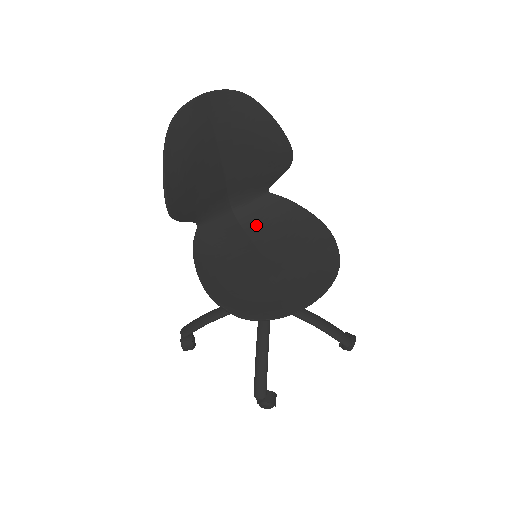
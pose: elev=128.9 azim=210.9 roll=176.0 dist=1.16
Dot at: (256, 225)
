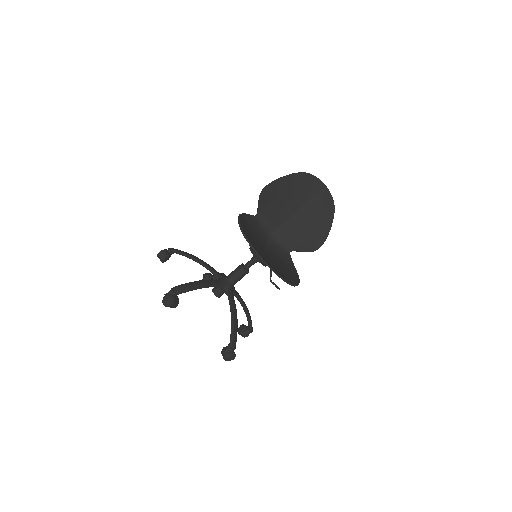
Dot at: (272, 250)
